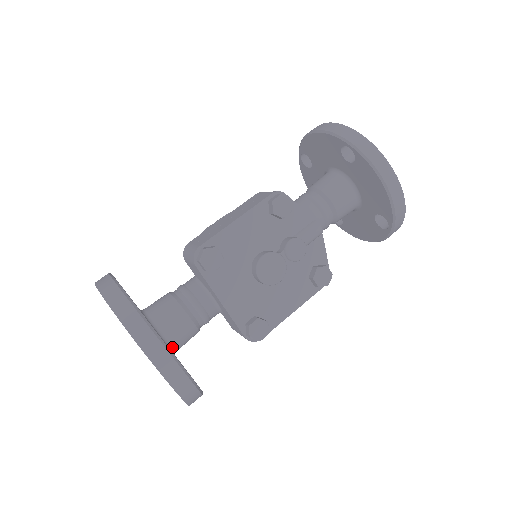
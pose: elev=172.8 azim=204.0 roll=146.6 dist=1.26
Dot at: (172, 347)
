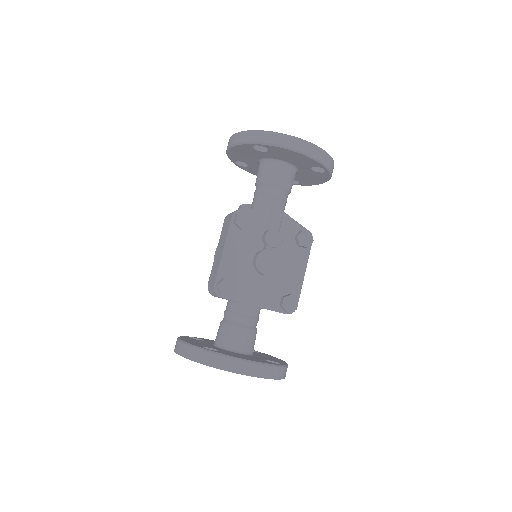
Dot at: (247, 353)
